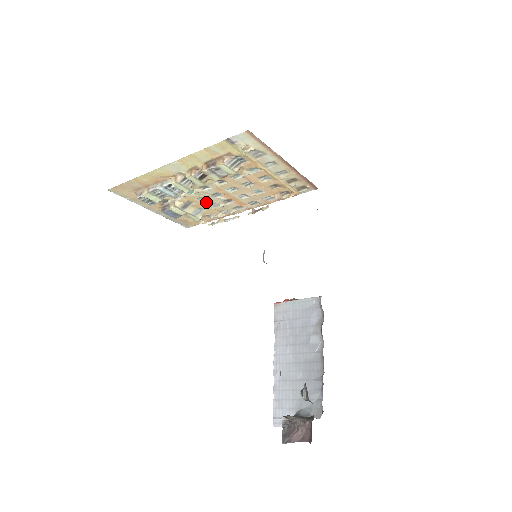
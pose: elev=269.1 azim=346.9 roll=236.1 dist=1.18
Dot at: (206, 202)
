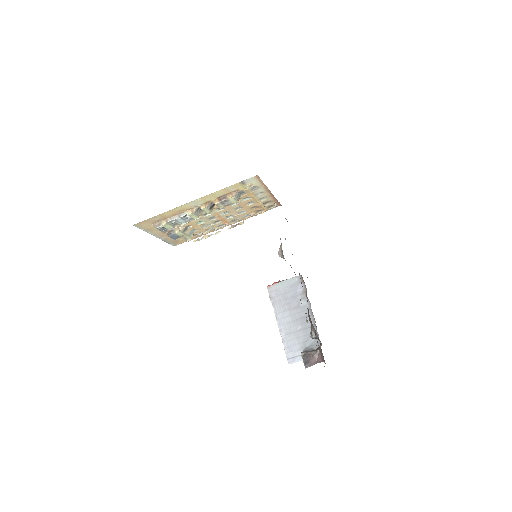
Dot at: (201, 224)
